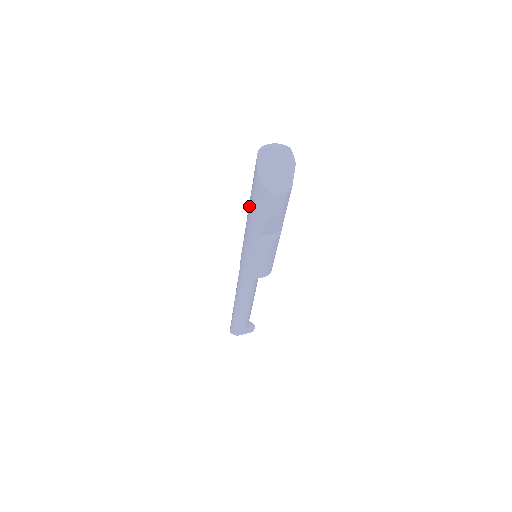
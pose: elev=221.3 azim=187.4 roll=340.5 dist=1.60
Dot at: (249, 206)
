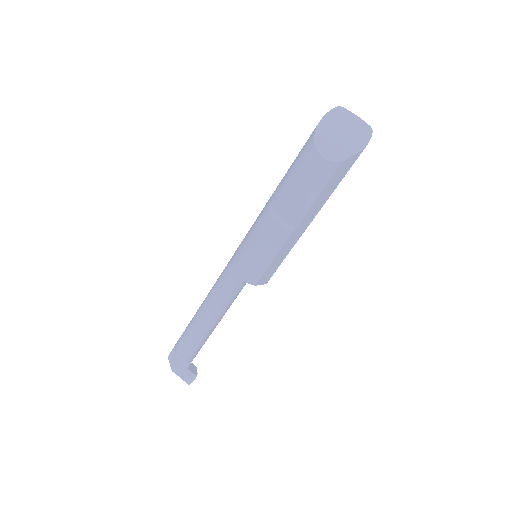
Dot at: occluded
